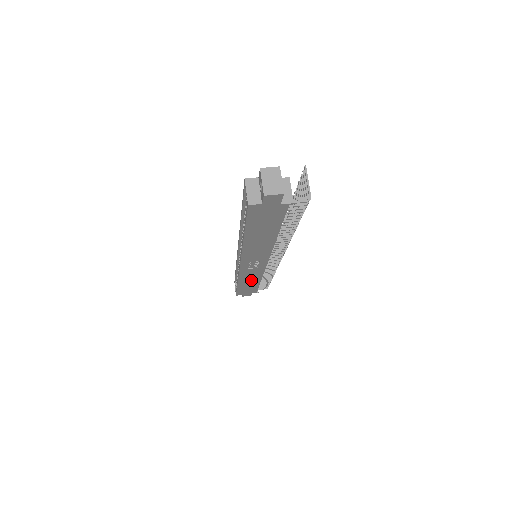
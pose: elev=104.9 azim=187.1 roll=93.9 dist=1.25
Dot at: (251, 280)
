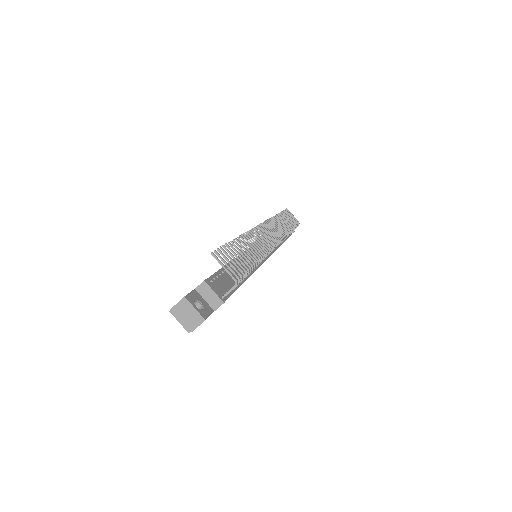
Dot at: occluded
